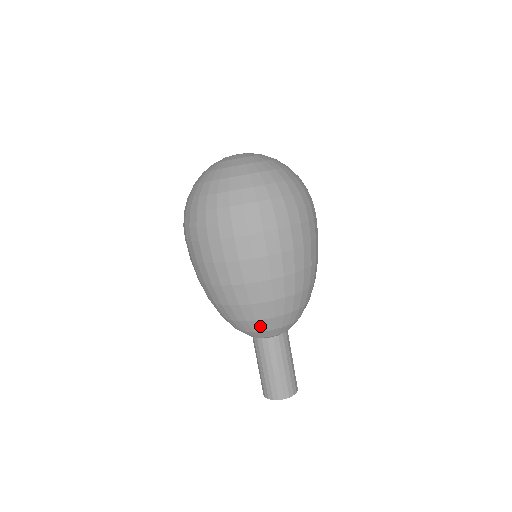
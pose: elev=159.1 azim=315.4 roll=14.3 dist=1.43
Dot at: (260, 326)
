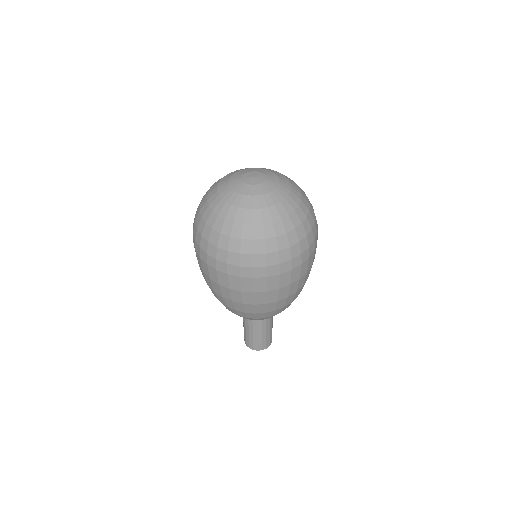
Dot at: occluded
